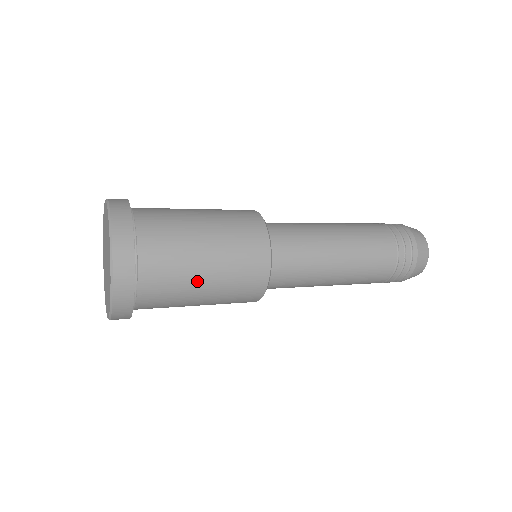
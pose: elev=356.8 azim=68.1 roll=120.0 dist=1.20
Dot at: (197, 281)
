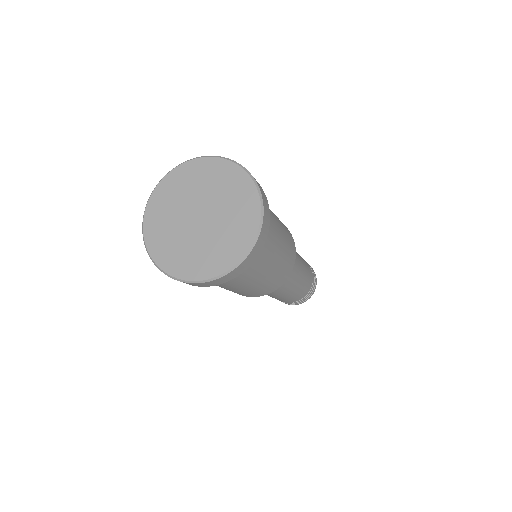
Dot at: (276, 251)
